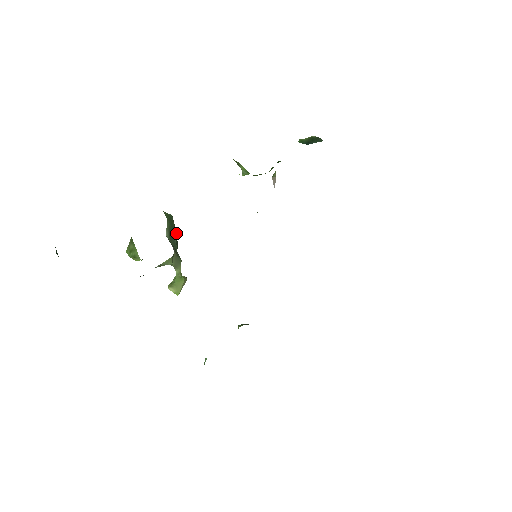
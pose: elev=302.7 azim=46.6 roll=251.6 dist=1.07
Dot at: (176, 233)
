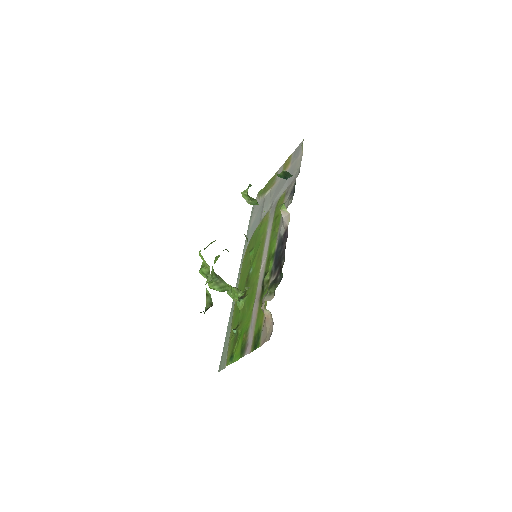
Dot at: occluded
